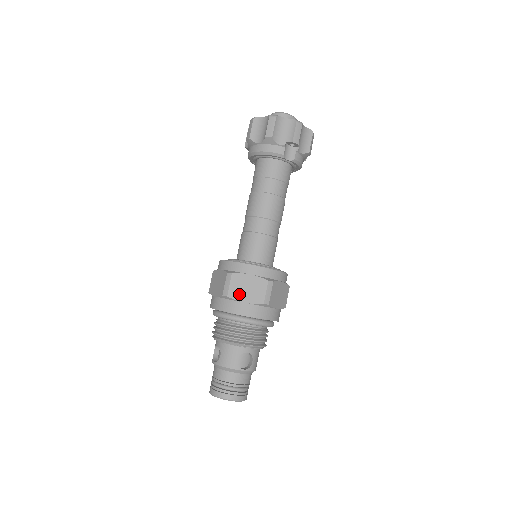
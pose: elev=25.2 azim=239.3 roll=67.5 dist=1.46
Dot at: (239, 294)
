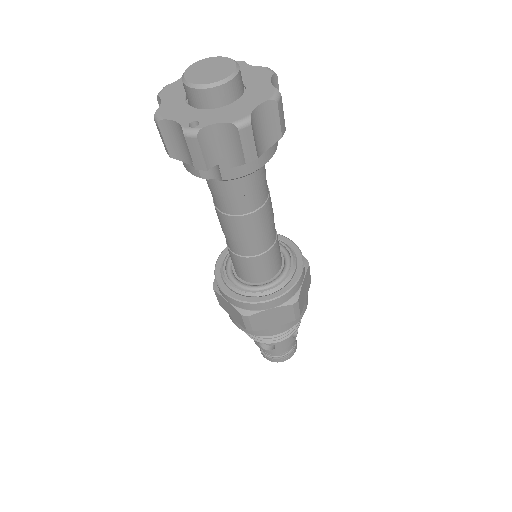
Dot at: (226, 309)
